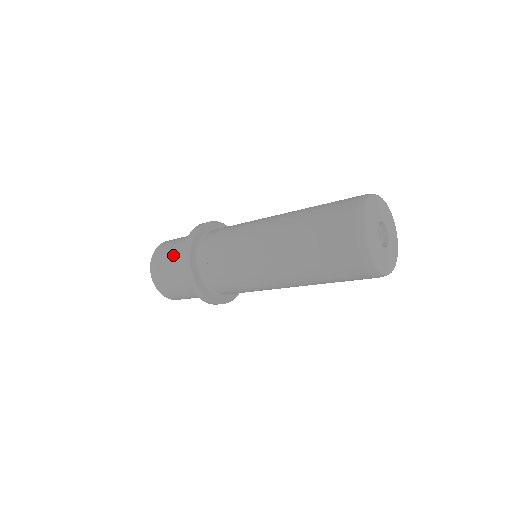
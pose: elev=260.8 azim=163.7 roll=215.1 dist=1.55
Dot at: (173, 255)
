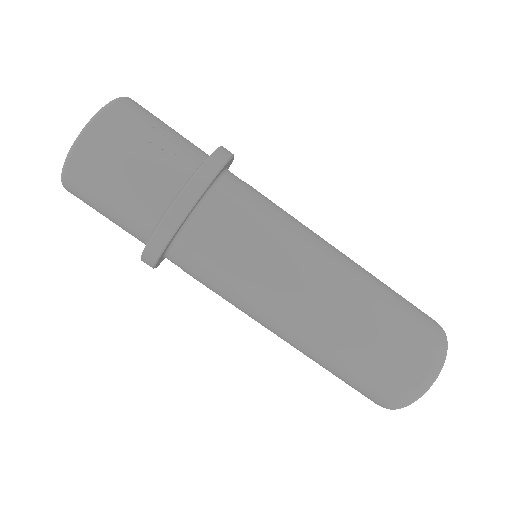
Dot at: (134, 181)
